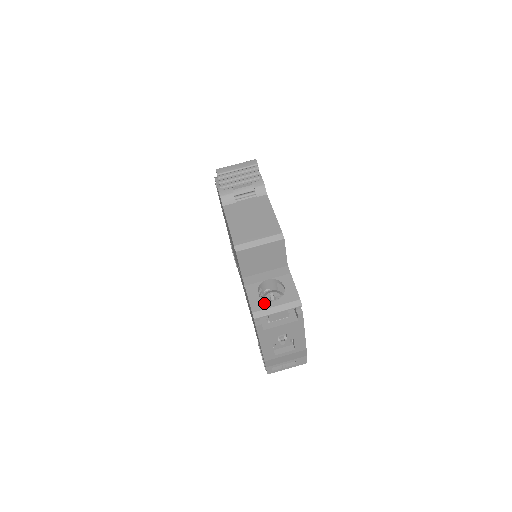
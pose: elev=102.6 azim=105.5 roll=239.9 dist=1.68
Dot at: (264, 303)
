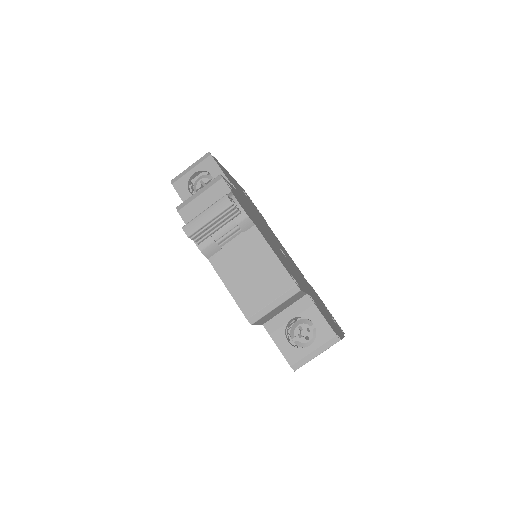
Dot at: (299, 351)
